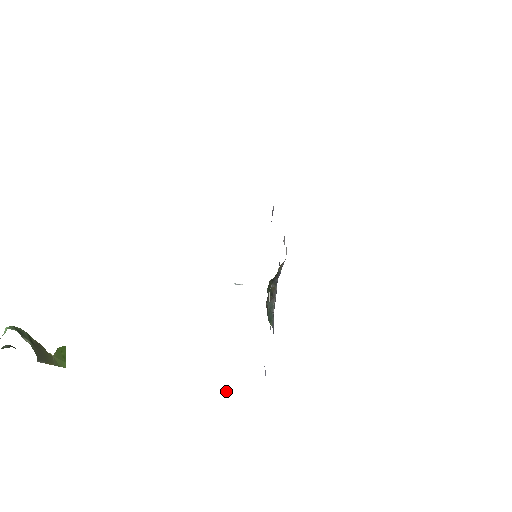
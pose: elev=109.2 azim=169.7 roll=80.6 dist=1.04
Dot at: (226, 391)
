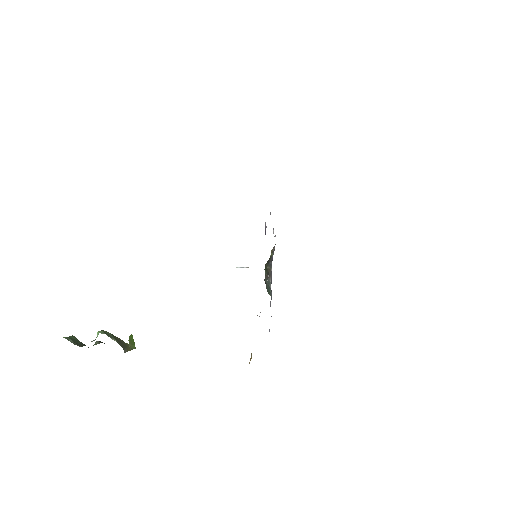
Dot at: (250, 359)
